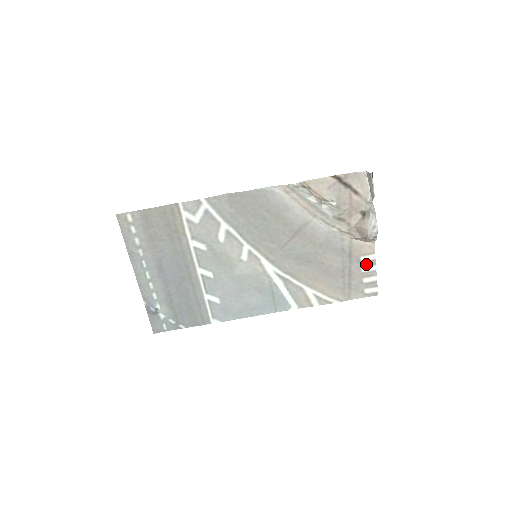
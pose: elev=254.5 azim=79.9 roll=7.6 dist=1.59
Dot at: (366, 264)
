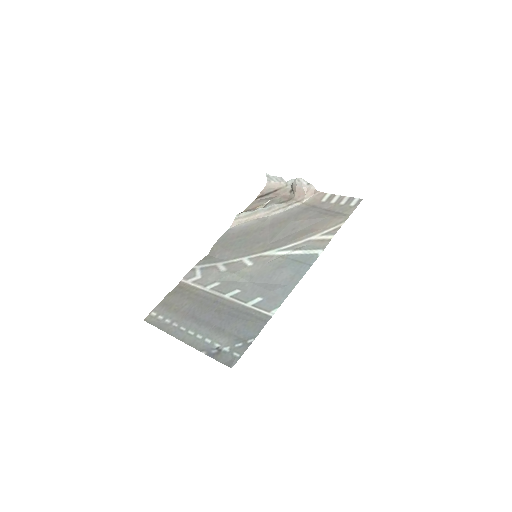
Dot at: (330, 200)
